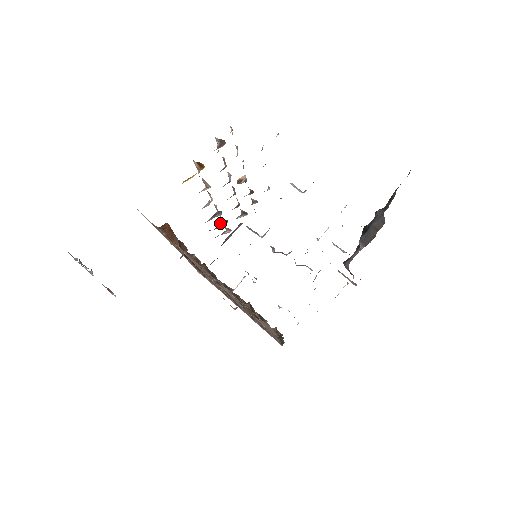
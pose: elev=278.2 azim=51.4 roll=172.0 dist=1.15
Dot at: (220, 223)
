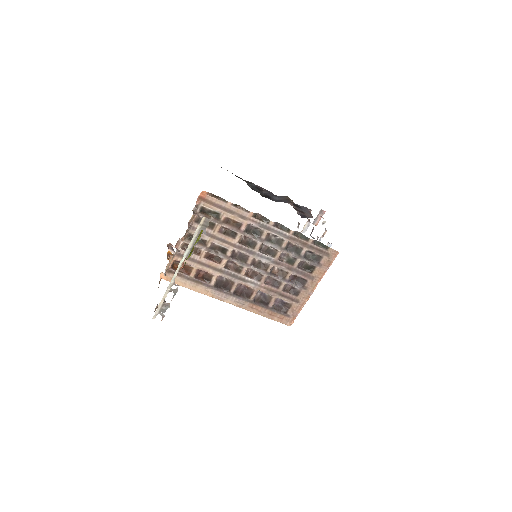
Dot at: occluded
